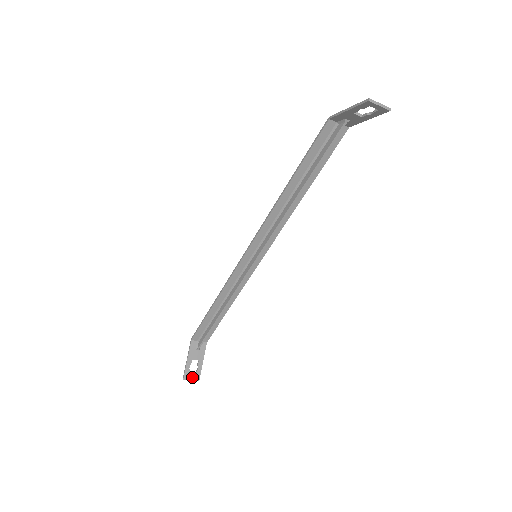
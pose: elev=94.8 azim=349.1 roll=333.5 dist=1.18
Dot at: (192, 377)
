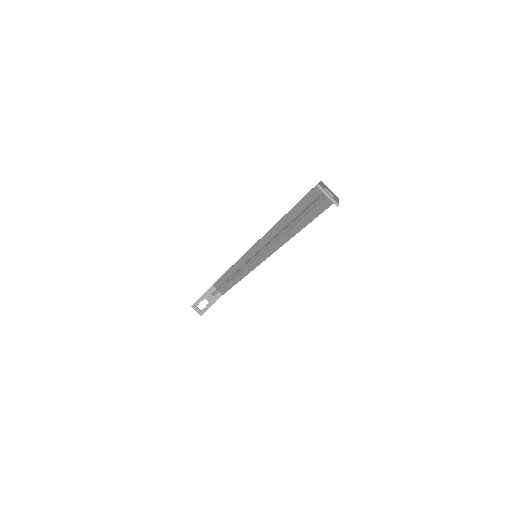
Dot at: (198, 310)
